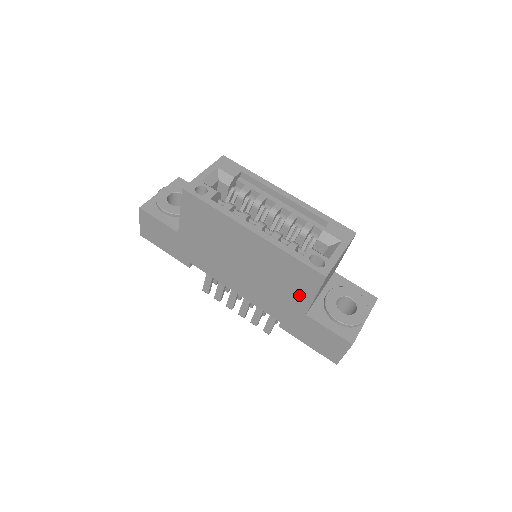
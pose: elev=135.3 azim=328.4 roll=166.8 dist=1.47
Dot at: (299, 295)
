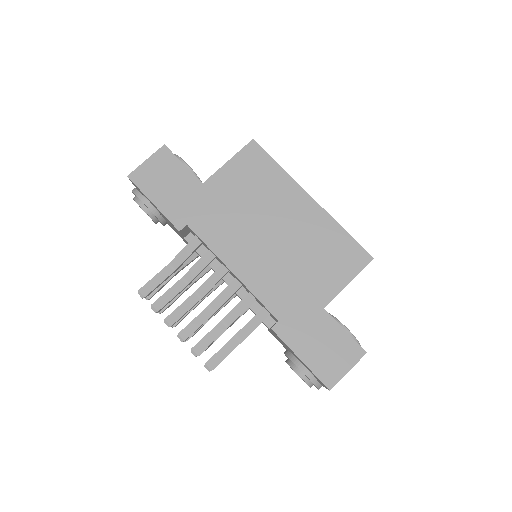
Dot at: (329, 280)
